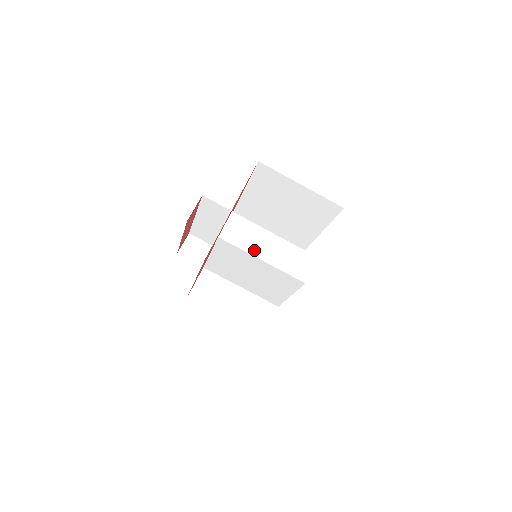
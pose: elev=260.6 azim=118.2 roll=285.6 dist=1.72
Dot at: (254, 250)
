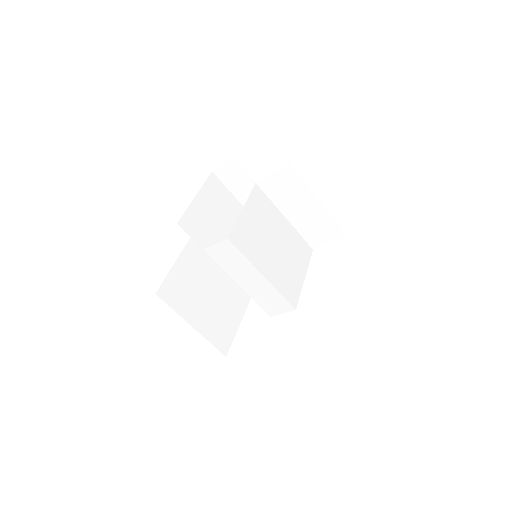
Dot at: (234, 275)
